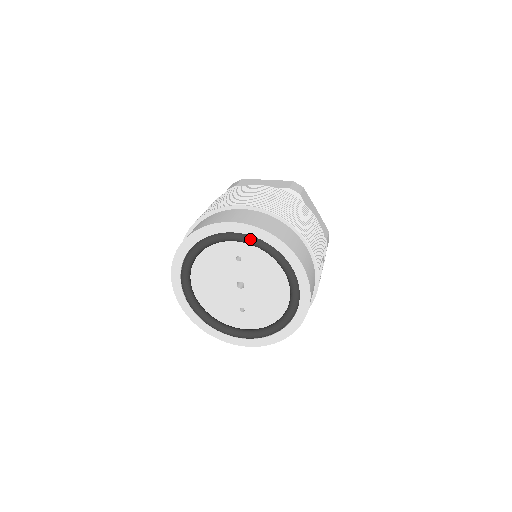
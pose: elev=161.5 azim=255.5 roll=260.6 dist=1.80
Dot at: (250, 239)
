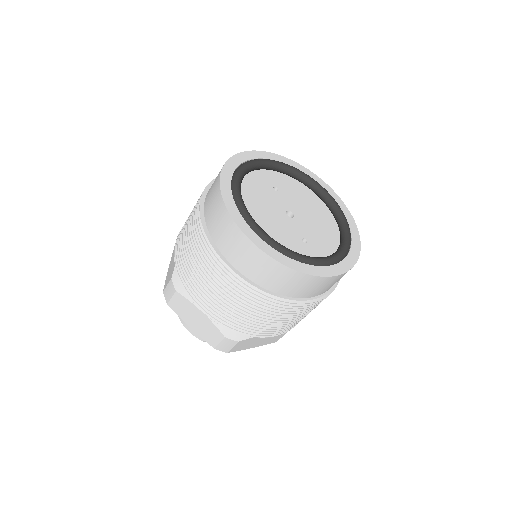
Dot at: (281, 162)
